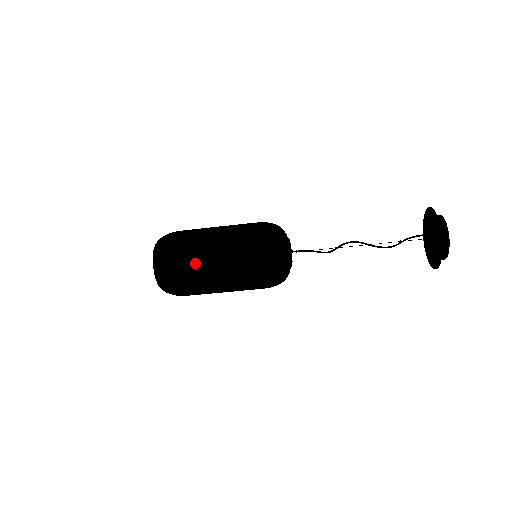
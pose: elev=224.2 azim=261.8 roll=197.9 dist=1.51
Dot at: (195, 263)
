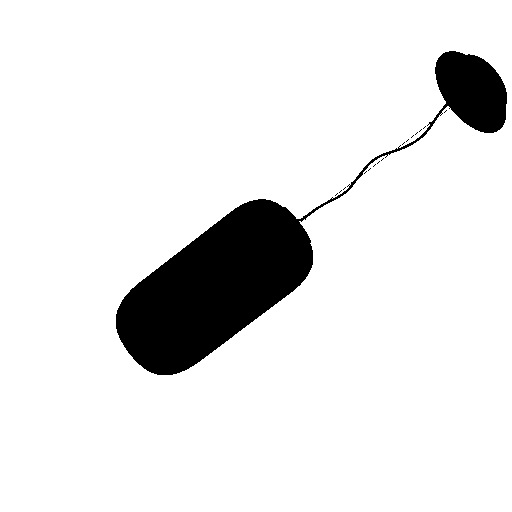
Dot at: (192, 327)
